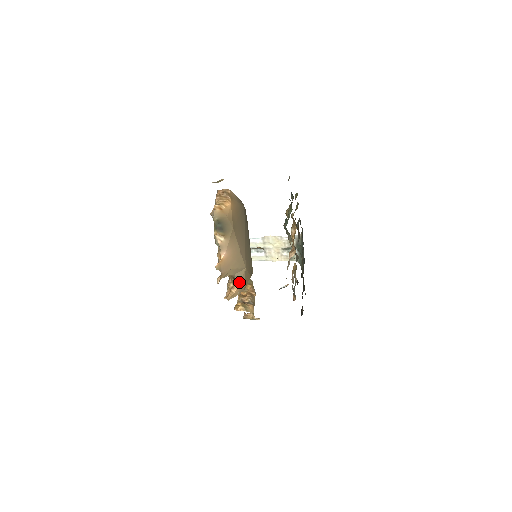
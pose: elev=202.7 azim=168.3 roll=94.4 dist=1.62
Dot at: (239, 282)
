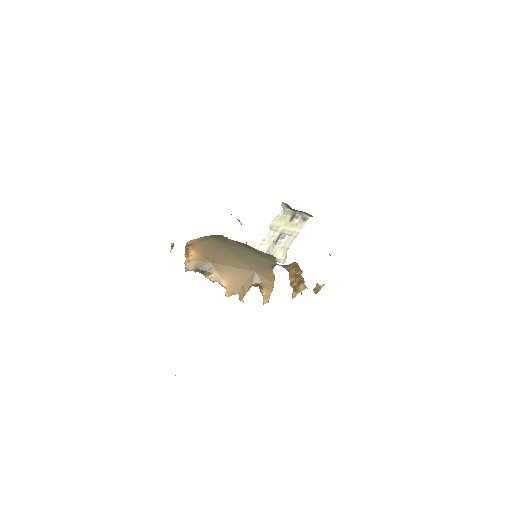
Dot at: (262, 285)
